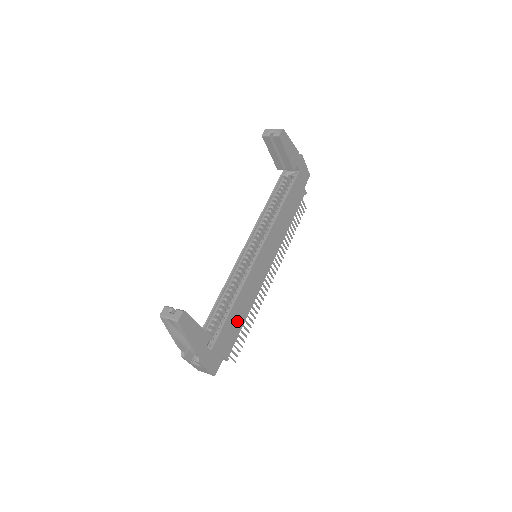
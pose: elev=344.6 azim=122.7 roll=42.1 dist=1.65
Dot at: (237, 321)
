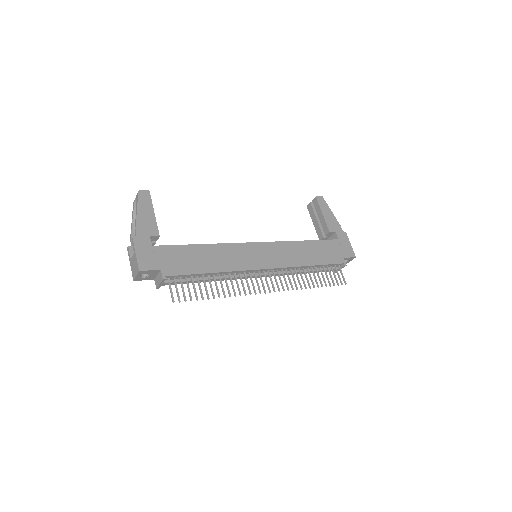
Dot at: (197, 262)
